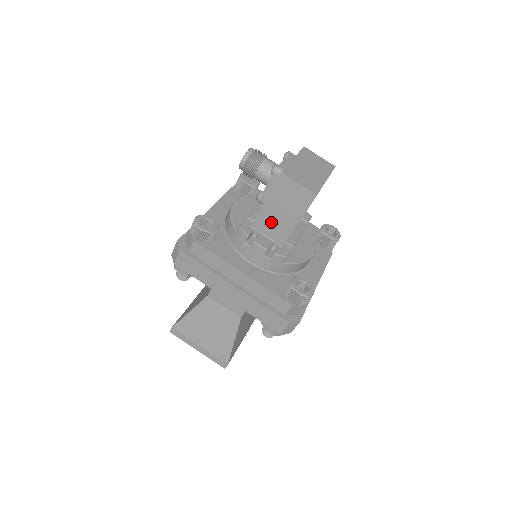
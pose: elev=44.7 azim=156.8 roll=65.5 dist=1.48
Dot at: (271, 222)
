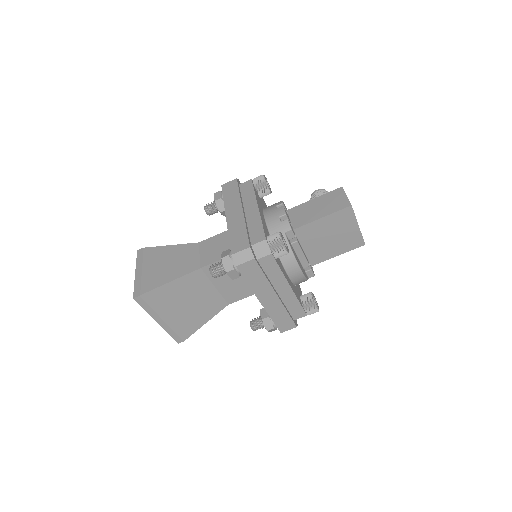
Dot at: (303, 212)
